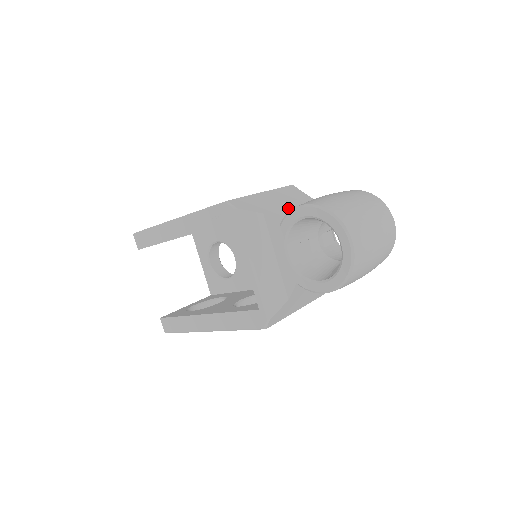
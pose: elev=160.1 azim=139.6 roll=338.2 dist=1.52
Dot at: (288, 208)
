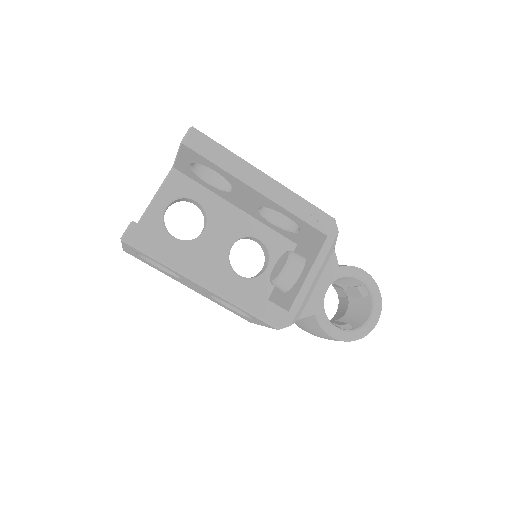
Dot at: occluded
